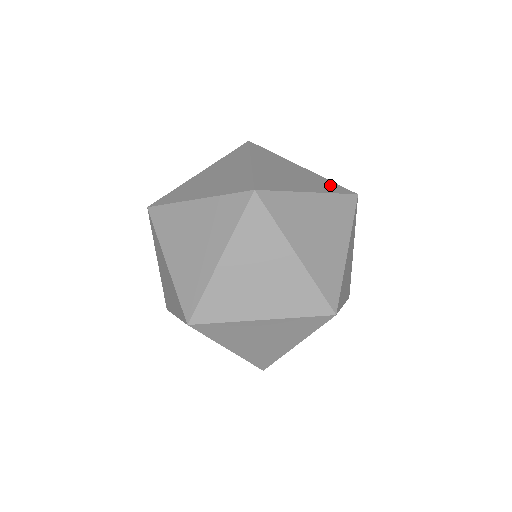
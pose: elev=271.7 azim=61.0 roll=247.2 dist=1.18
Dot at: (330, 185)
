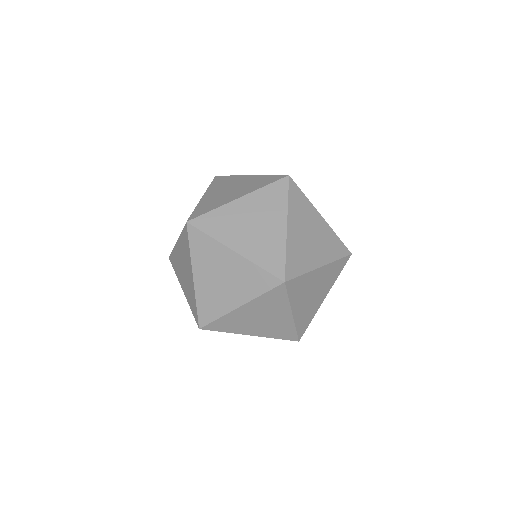
Dot at: occluded
